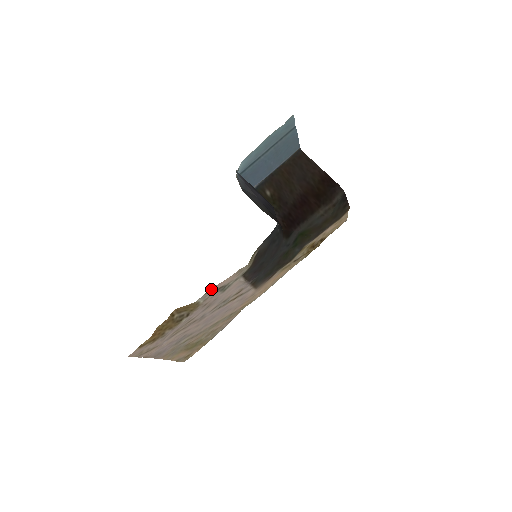
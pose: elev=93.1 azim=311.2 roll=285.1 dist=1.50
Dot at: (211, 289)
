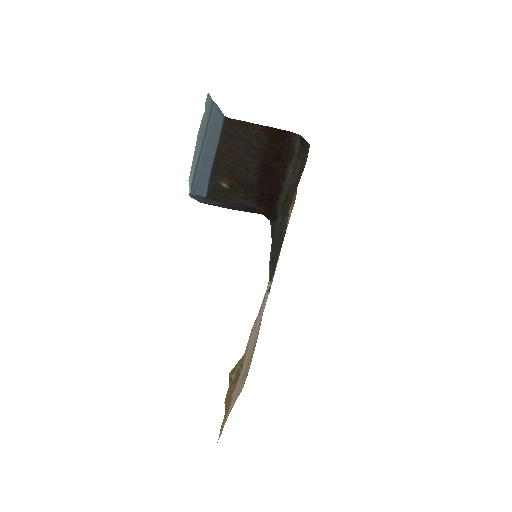
Dot at: (251, 331)
